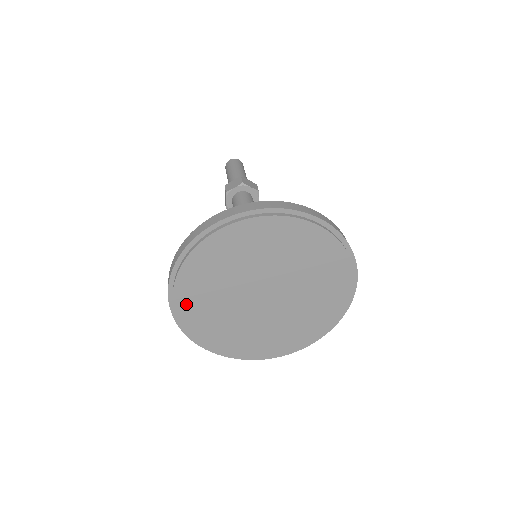
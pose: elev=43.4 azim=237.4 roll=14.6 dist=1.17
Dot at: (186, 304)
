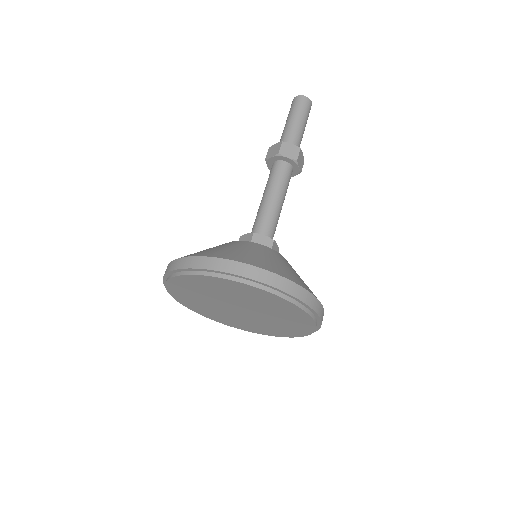
Dot at: (184, 281)
